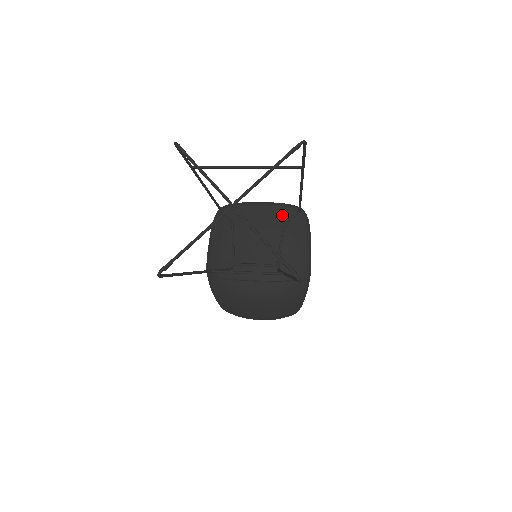
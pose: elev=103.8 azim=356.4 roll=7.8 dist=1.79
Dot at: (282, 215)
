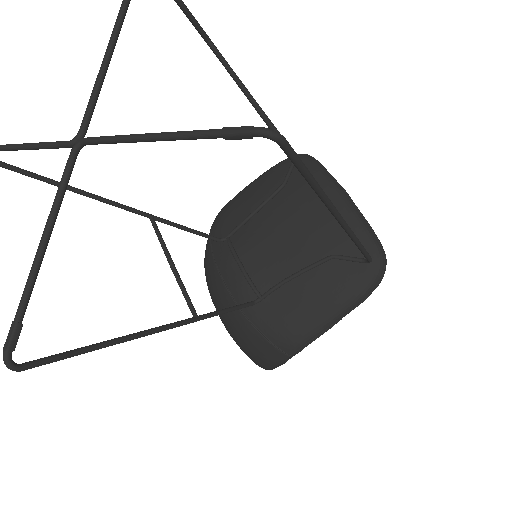
Dot at: (344, 240)
